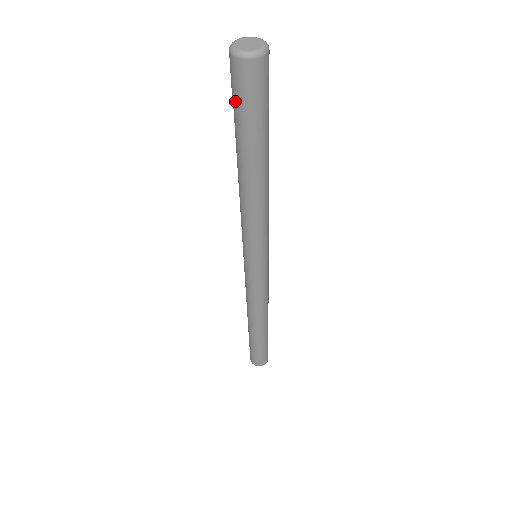
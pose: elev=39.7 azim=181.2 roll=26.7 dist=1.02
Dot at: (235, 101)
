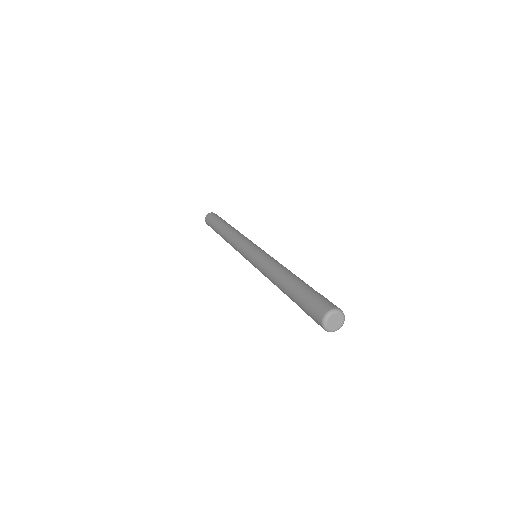
Dot at: occluded
